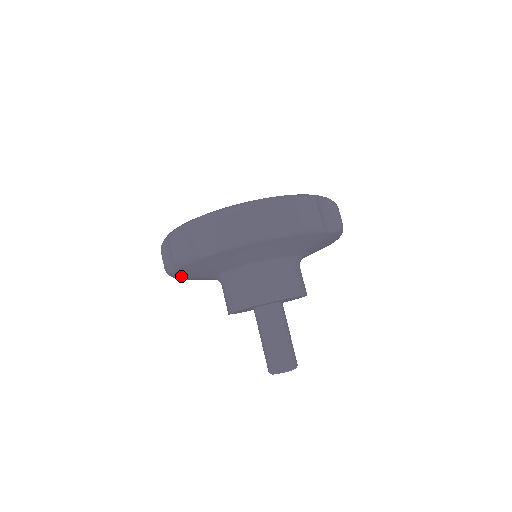
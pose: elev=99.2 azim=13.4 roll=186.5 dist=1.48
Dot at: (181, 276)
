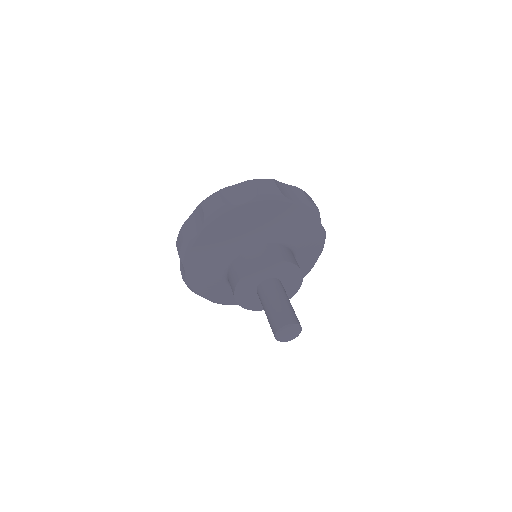
Dot at: (228, 218)
